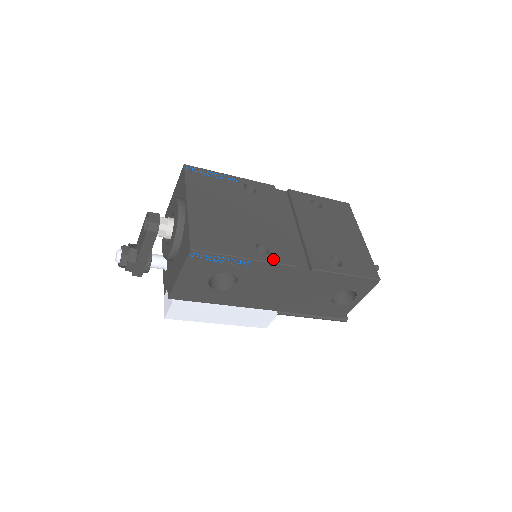
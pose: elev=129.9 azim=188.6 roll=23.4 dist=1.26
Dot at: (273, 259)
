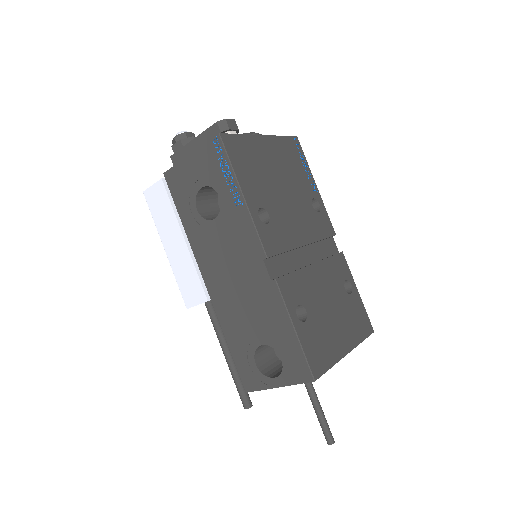
Dot at: (260, 228)
